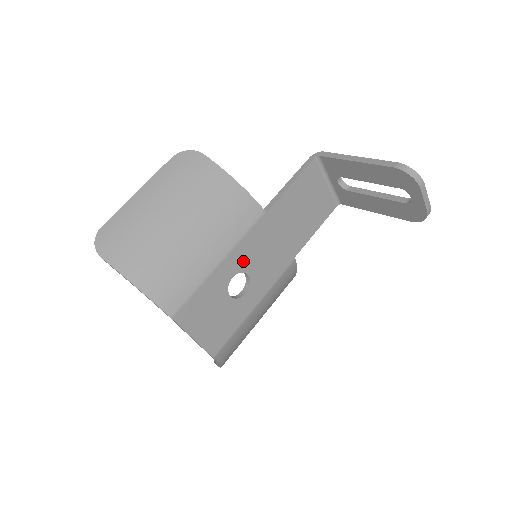
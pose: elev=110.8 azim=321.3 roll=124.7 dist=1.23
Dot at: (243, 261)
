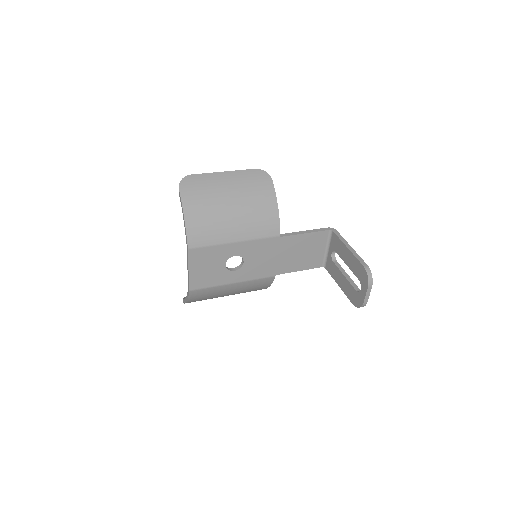
Dot at: (247, 252)
